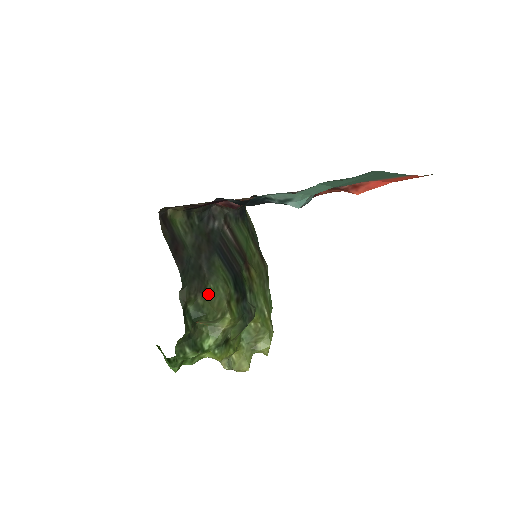
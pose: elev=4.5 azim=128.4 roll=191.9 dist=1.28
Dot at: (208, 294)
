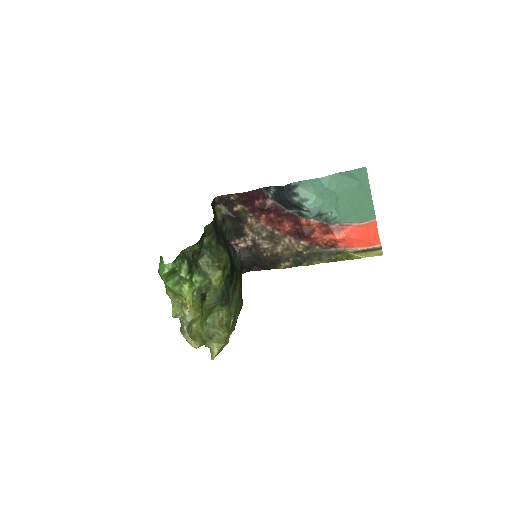
Dot at: (218, 247)
